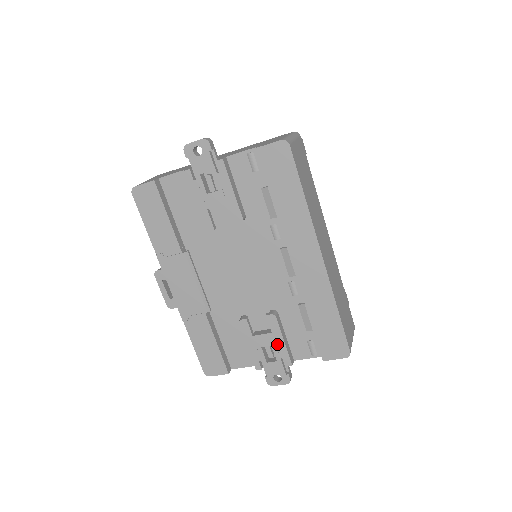
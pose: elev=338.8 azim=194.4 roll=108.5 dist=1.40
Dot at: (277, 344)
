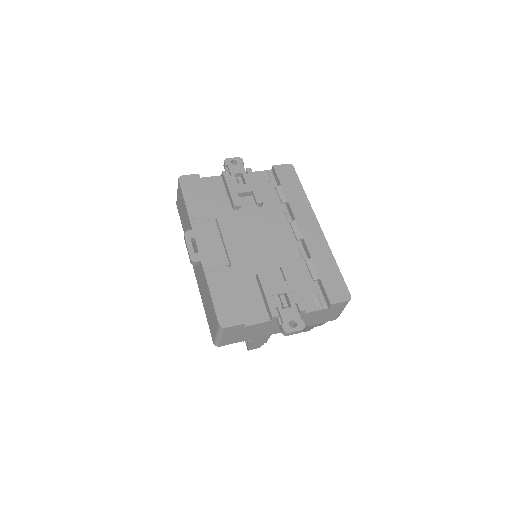
Dot at: (291, 291)
